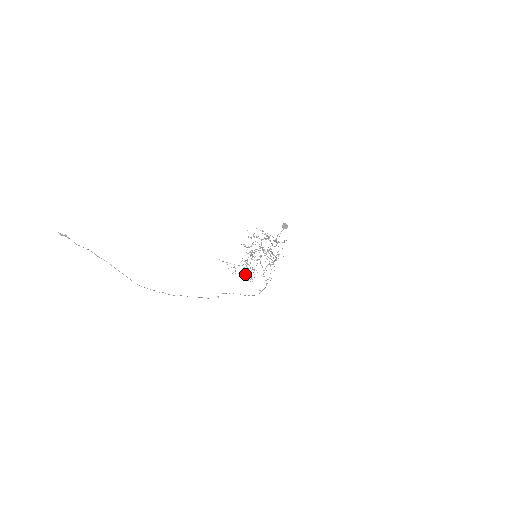
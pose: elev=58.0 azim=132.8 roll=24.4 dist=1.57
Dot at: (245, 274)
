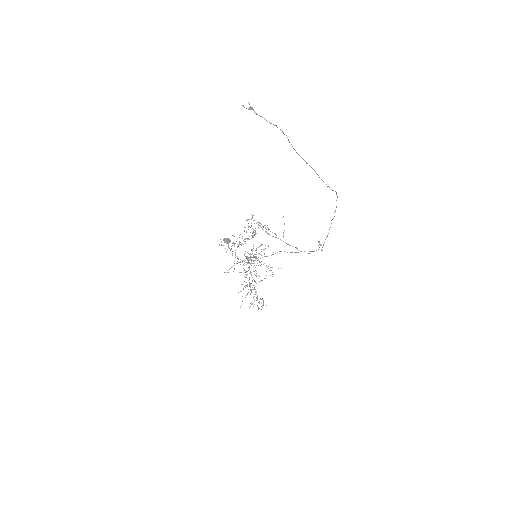
Dot at: occluded
